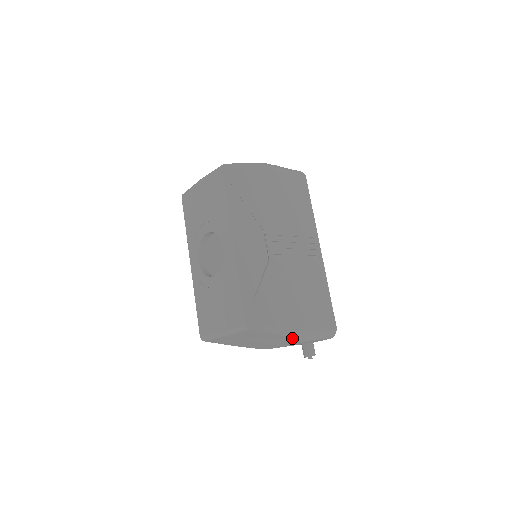
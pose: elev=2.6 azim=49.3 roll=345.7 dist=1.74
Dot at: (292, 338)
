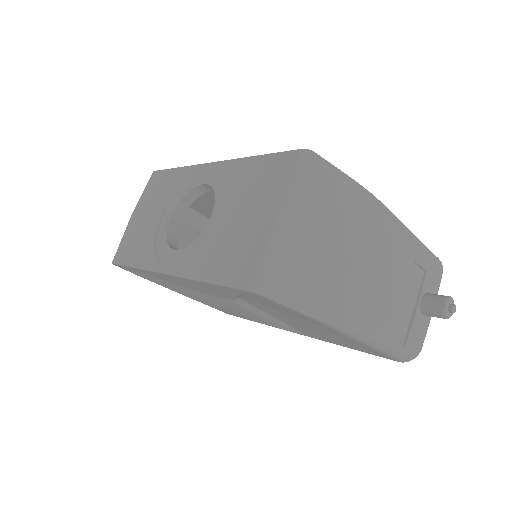
Dot at: (387, 209)
